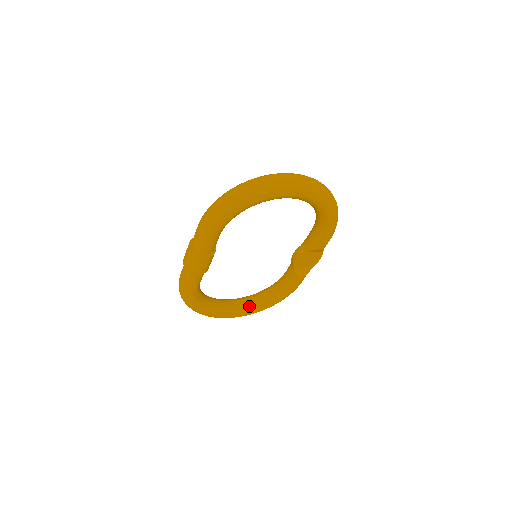
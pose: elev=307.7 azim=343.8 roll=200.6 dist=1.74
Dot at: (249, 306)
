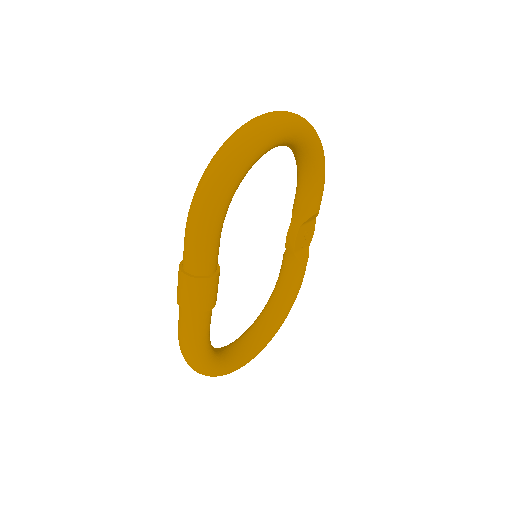
Dot at: (262, 334)
